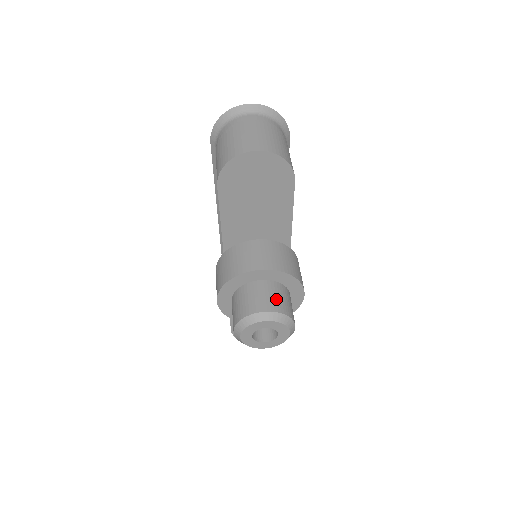
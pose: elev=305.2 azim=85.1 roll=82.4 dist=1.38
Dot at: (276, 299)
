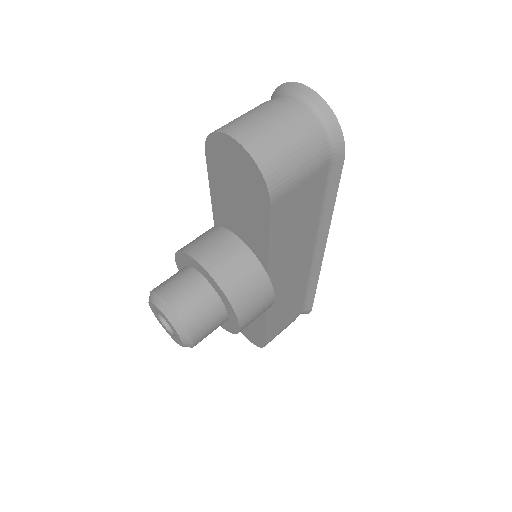
Dot at: (191, 303)
